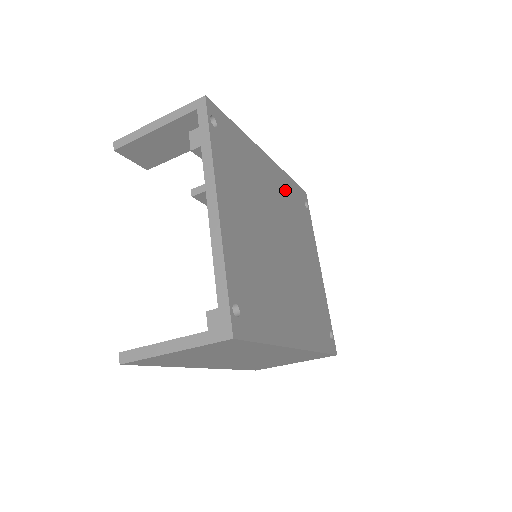
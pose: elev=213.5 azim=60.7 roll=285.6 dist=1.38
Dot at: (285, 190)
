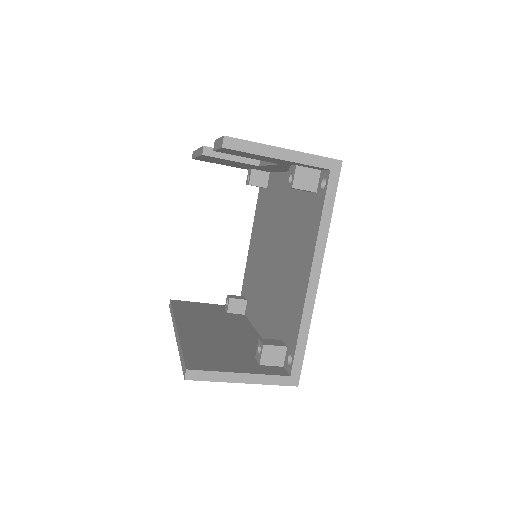
Dot at: occluded
